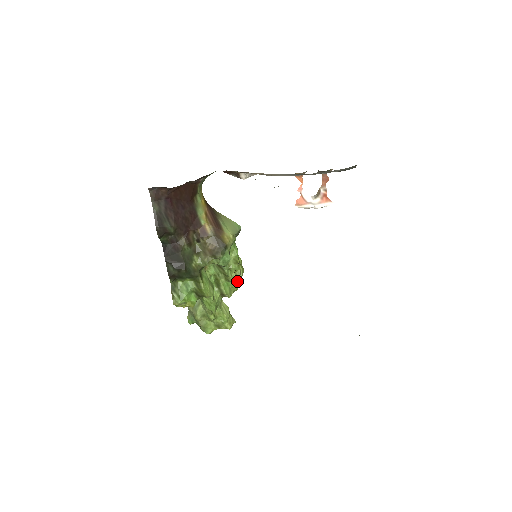
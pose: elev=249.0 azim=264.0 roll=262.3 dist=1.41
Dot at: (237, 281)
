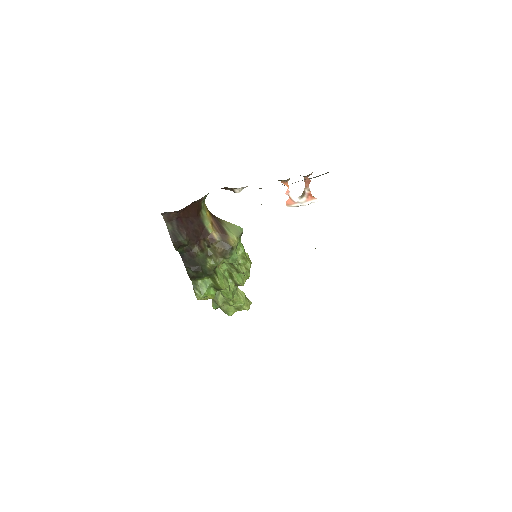
Dot at: (247, 272)
